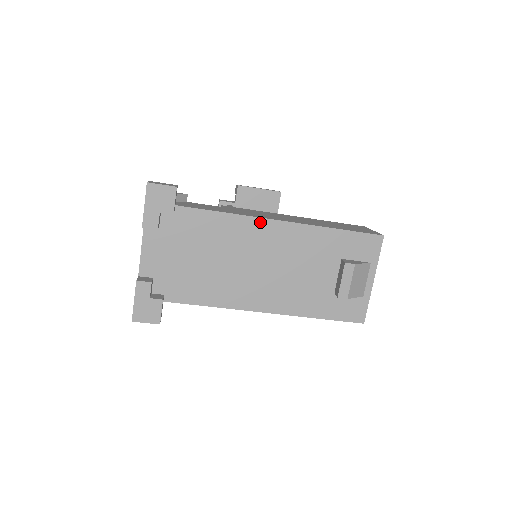
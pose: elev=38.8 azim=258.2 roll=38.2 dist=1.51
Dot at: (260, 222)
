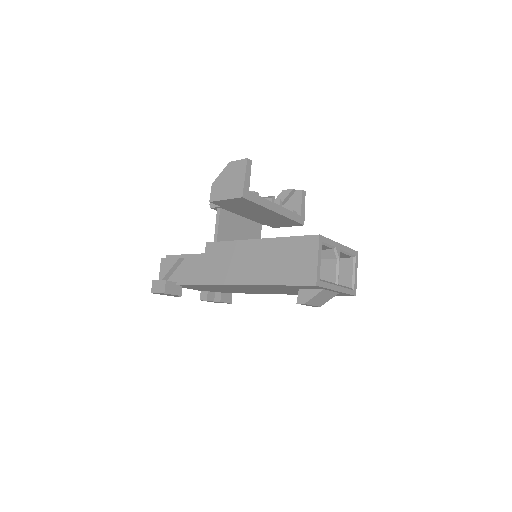
Dot at: (225, 285)
